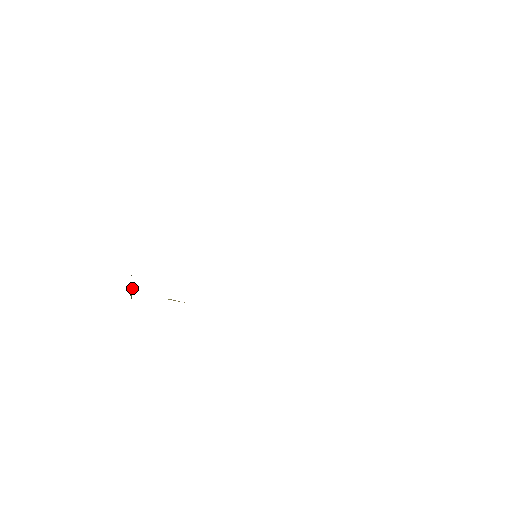
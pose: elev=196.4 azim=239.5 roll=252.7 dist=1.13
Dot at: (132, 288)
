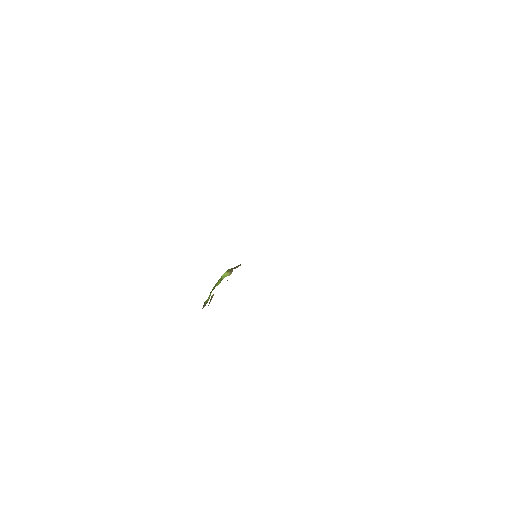
Dot at: occluded
